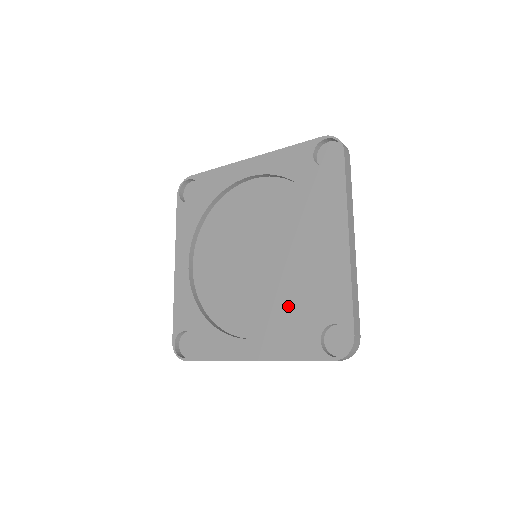
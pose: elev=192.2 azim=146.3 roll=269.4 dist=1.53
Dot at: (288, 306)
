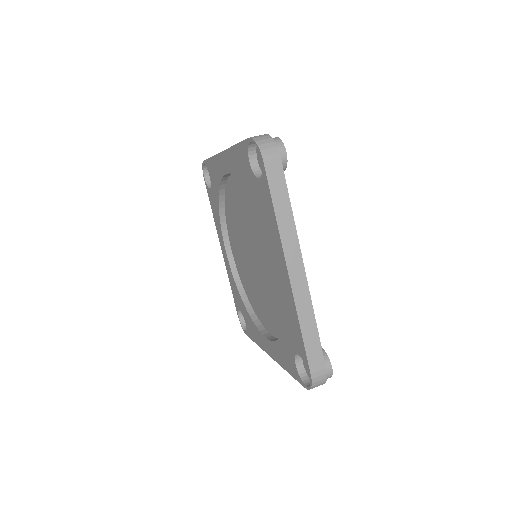
Dot at: (279, 317)
